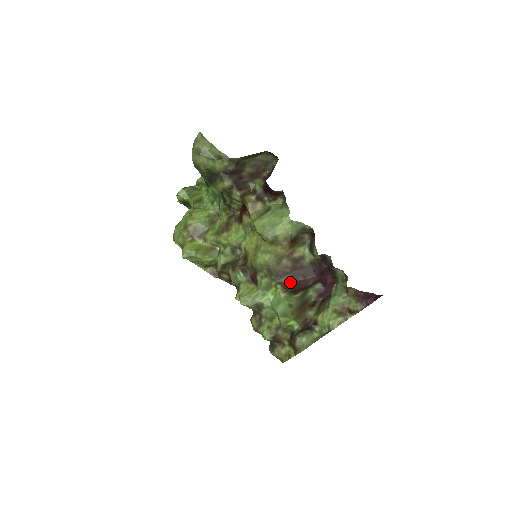
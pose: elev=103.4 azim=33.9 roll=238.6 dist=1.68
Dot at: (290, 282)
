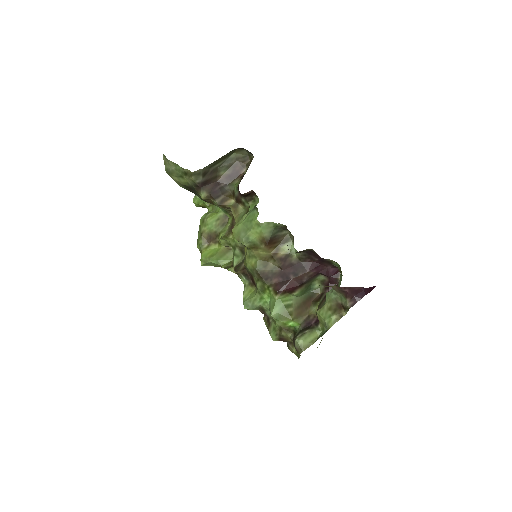
Dot at: (281, 283)
